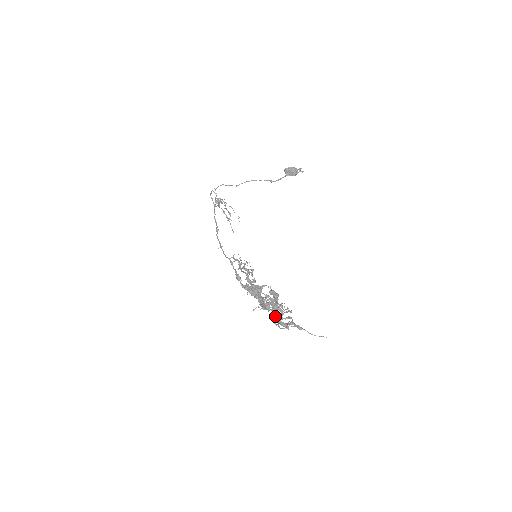
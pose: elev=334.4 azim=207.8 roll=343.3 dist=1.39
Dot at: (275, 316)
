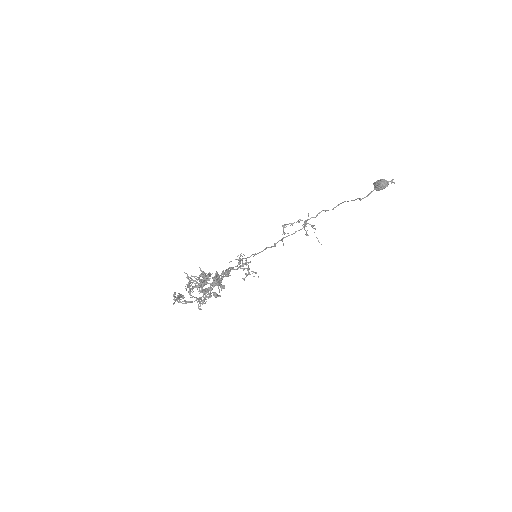
Dot at: (190, 294)
